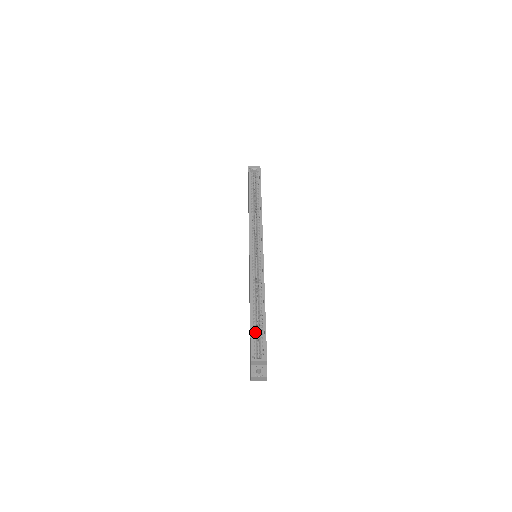
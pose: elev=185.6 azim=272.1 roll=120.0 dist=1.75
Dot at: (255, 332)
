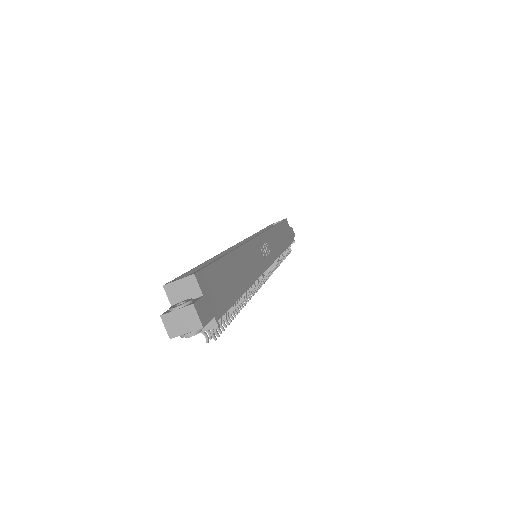
Dot at: occluded
